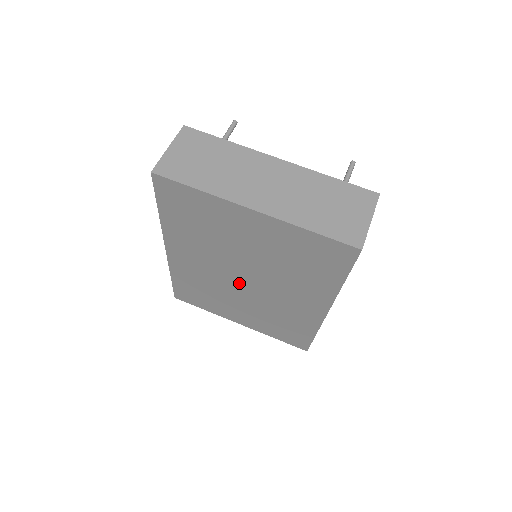
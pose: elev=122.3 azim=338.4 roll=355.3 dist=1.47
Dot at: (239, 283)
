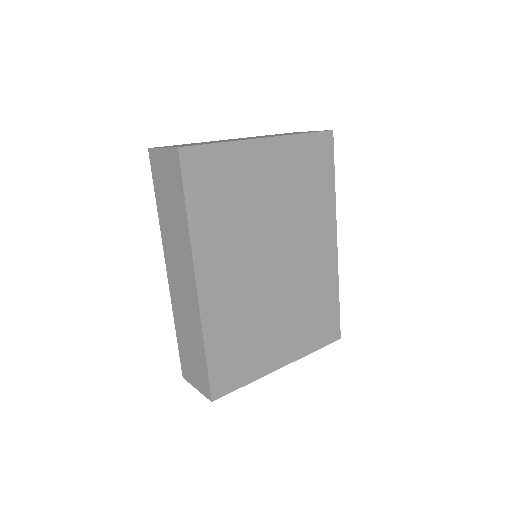
Dot at: (271, 274)
